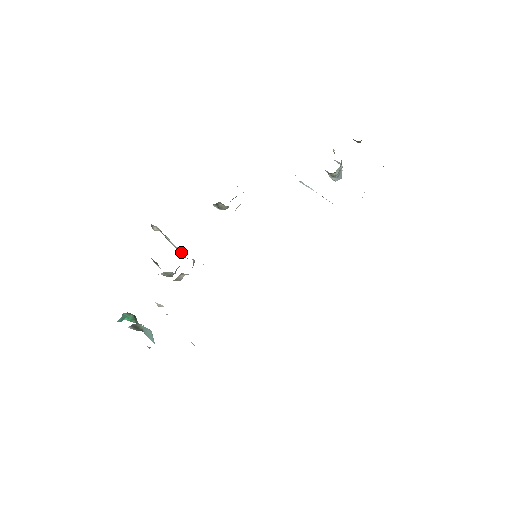
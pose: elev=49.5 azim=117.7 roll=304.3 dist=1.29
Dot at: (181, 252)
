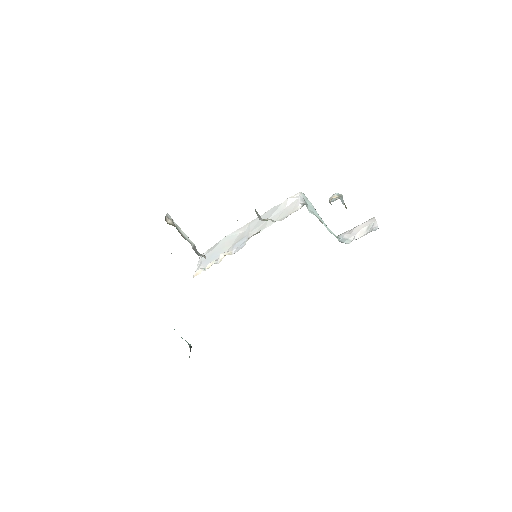
Dot at: (193, 246)
